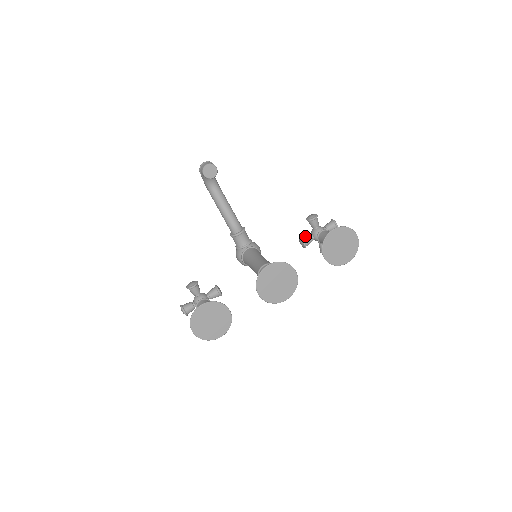
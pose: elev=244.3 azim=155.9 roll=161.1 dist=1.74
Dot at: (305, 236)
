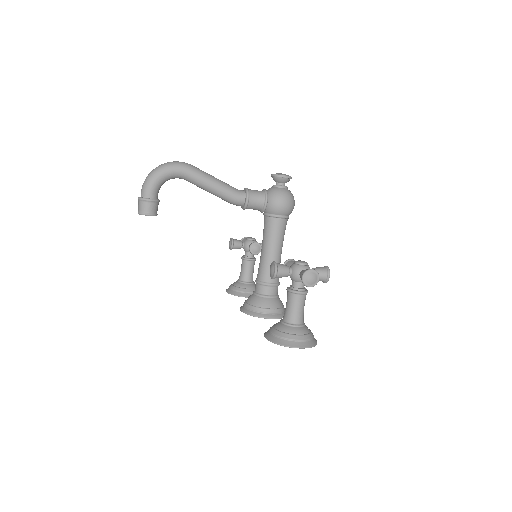
Dot at: occluded
